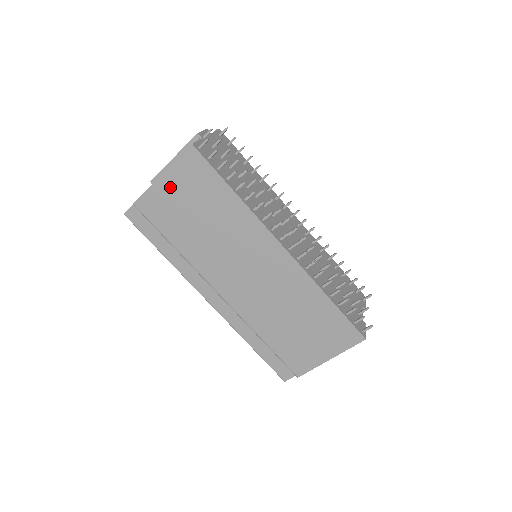
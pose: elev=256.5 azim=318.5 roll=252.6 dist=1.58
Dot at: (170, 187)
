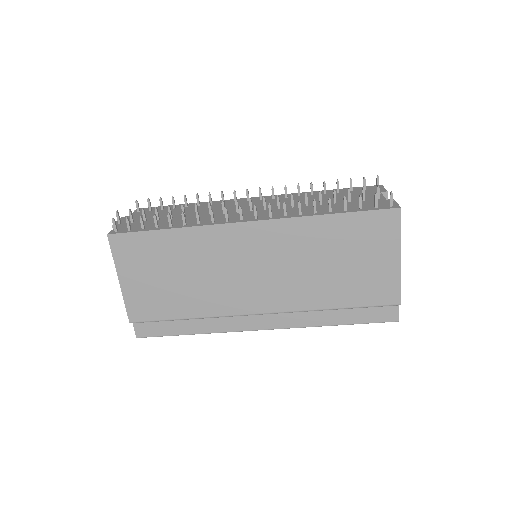
Dot at: (133, 281)
